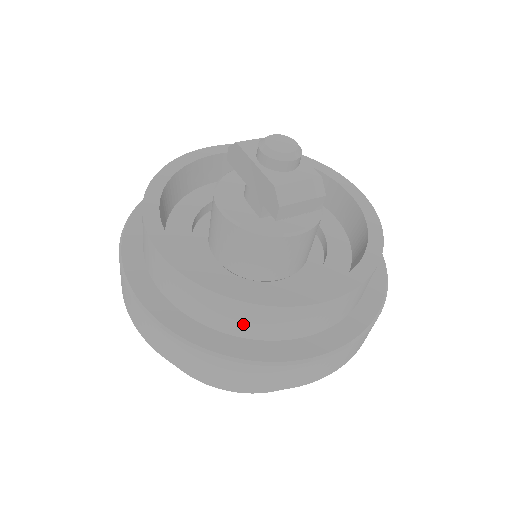
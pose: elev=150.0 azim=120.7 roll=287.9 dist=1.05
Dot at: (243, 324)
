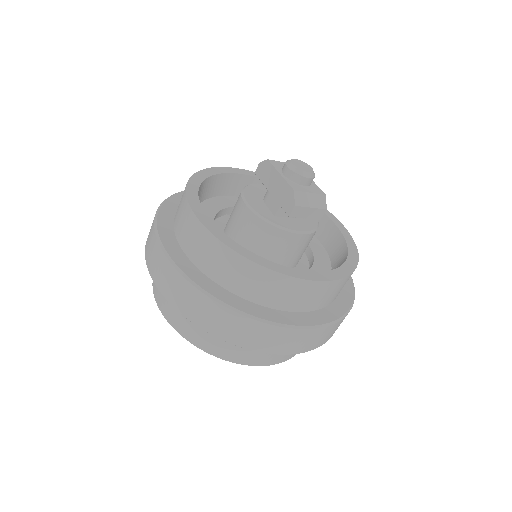
Dot at: (250, 286)
